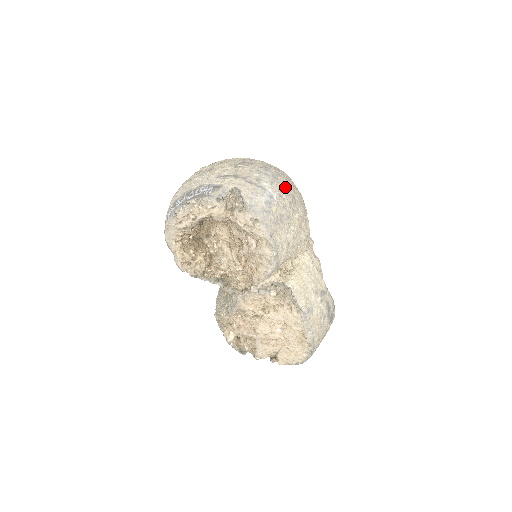
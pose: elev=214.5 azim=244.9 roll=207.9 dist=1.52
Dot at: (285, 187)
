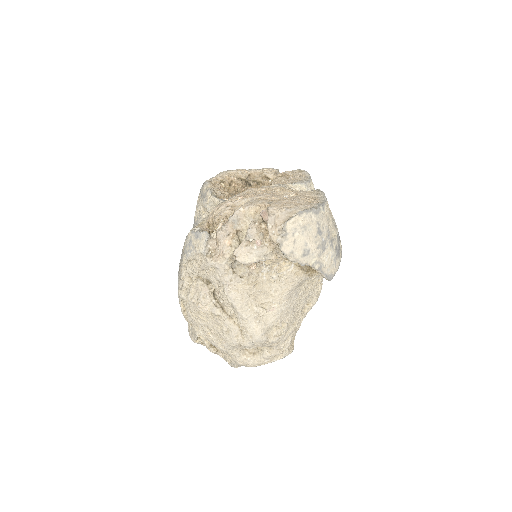
Dot at: occluded
